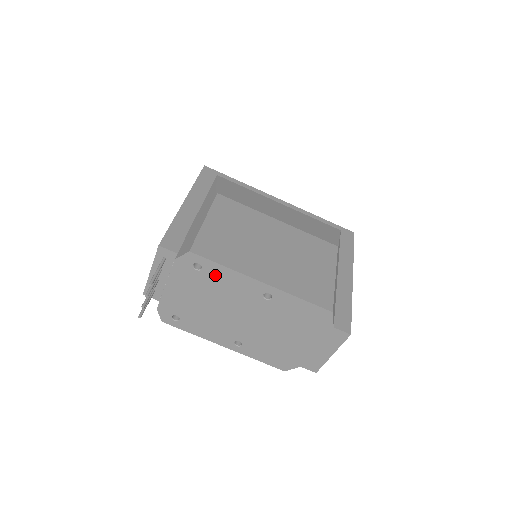
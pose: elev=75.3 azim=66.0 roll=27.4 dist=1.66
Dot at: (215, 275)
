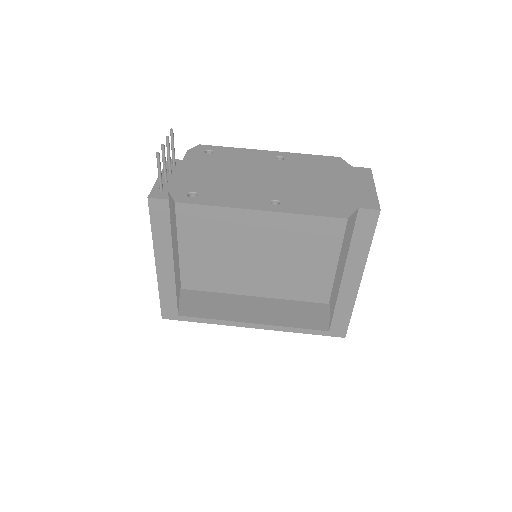
Dot at: (227, 154)
